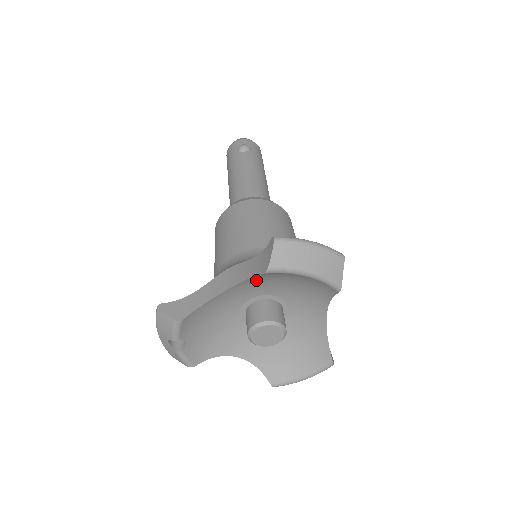
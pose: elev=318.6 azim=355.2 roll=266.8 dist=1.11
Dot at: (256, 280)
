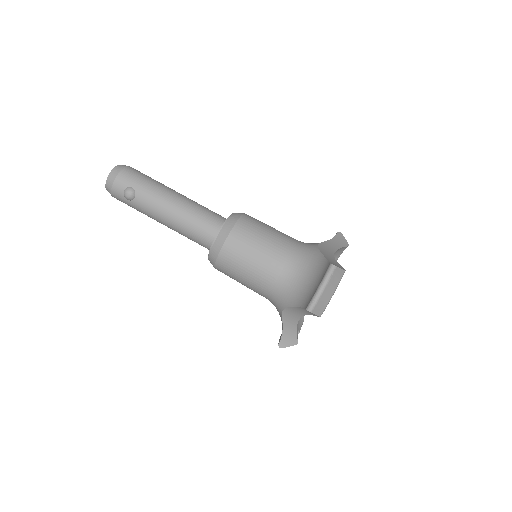
Dot at: occluded
